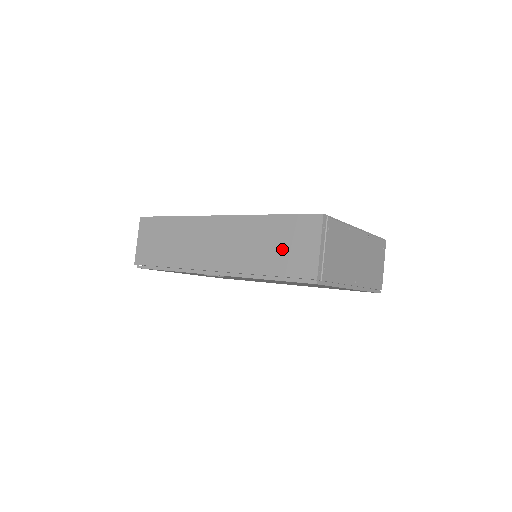
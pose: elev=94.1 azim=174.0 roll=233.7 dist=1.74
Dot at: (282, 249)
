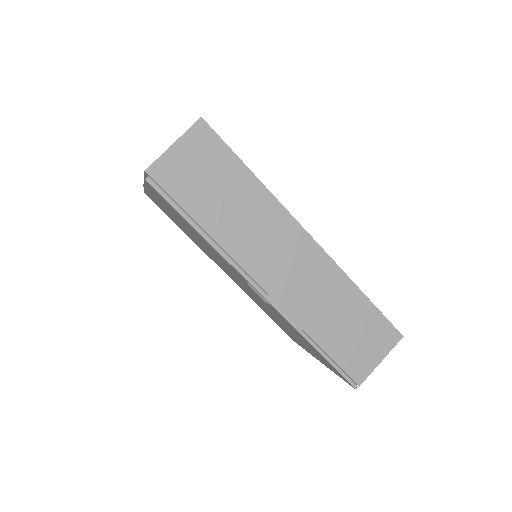
Dot at: (350, 335)
